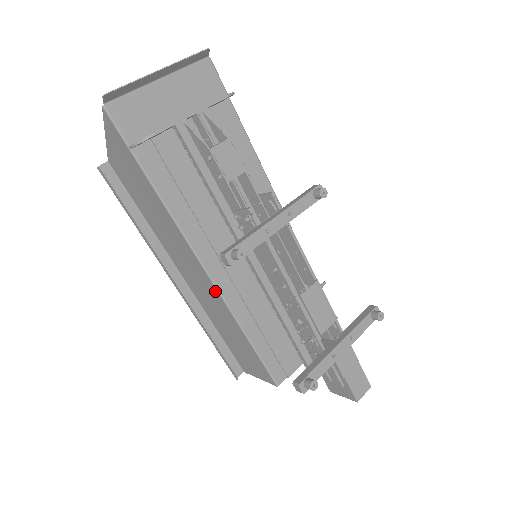
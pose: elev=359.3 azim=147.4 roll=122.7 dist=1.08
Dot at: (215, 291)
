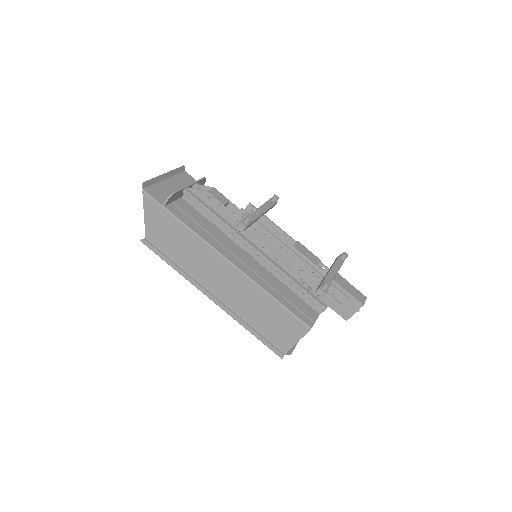
Dot at: (241, 276)
